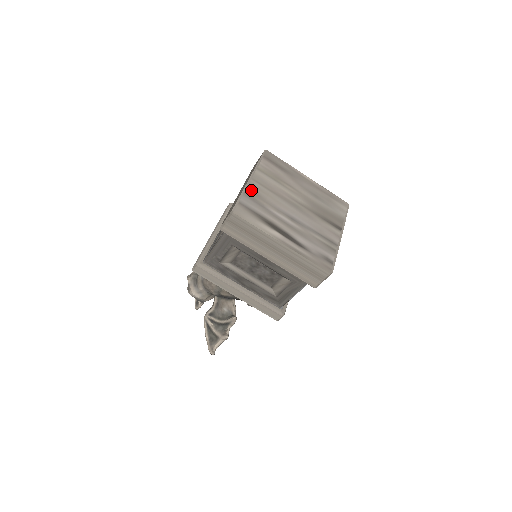
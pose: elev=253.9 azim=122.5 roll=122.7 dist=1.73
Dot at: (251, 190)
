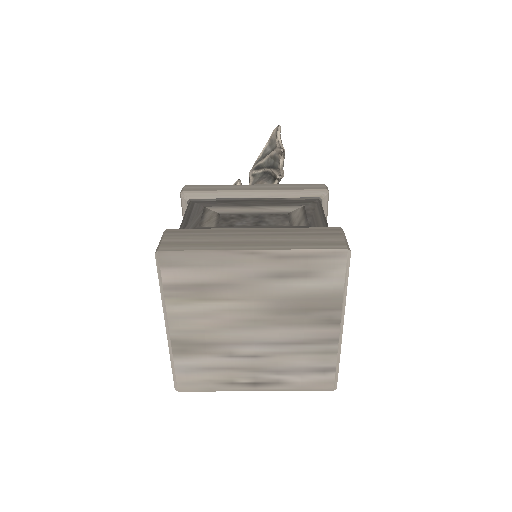
Dot at: (179, 347)
